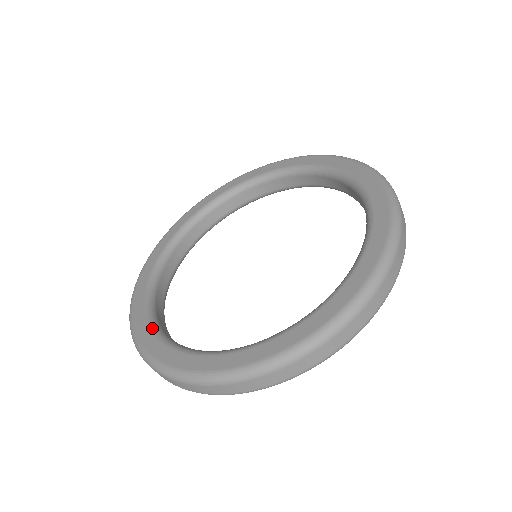
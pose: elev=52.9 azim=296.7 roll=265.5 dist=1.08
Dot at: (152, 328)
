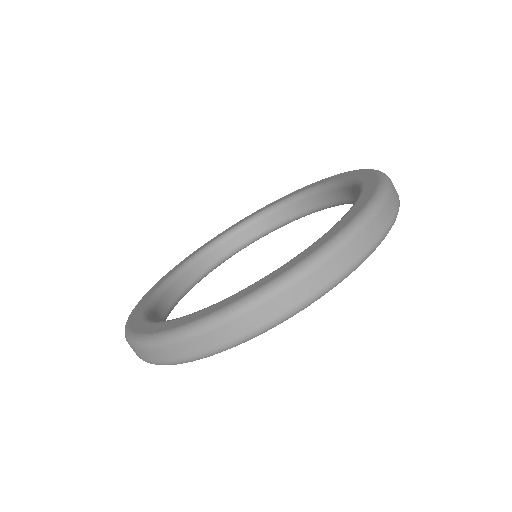
Dot at: (149, 321)
